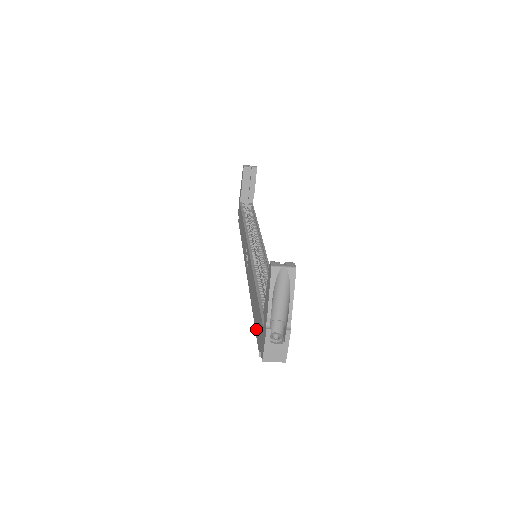
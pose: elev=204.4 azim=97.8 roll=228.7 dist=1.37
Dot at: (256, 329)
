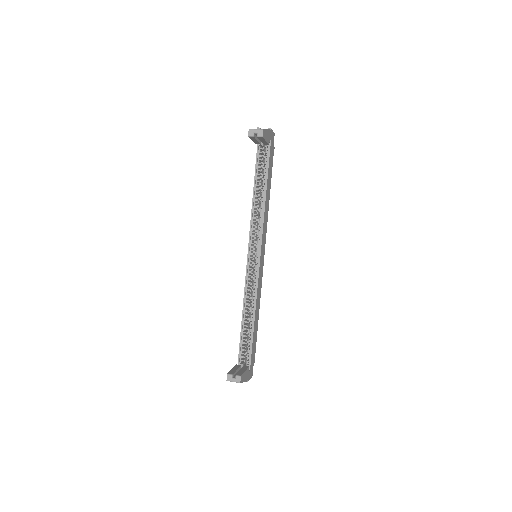
Dot at: occluded
